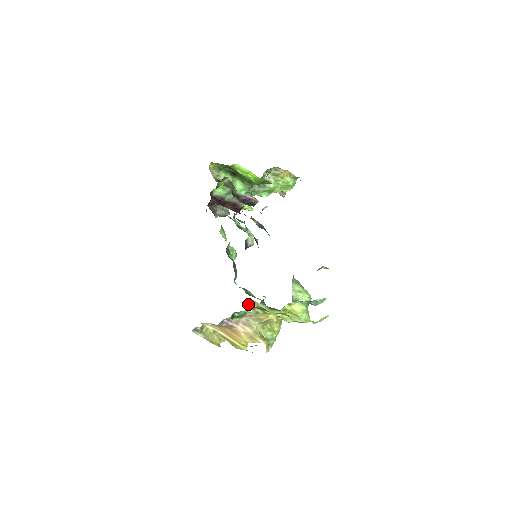
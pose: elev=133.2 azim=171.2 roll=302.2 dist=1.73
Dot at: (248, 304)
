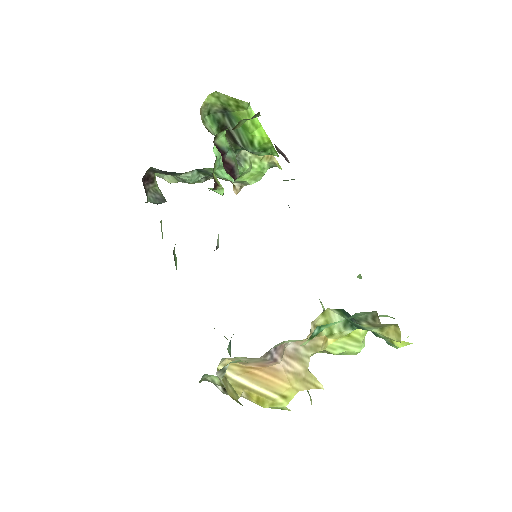
Dot at: occluded
